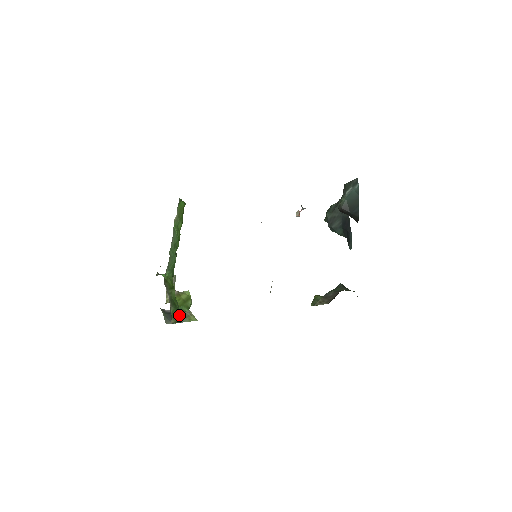
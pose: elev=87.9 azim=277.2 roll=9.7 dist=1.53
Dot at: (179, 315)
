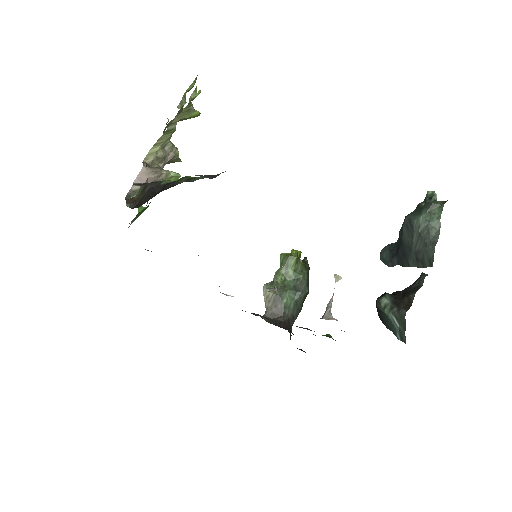
Dot at: occluded
